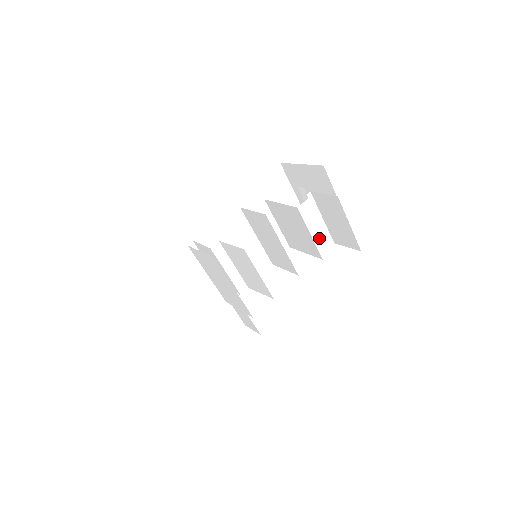
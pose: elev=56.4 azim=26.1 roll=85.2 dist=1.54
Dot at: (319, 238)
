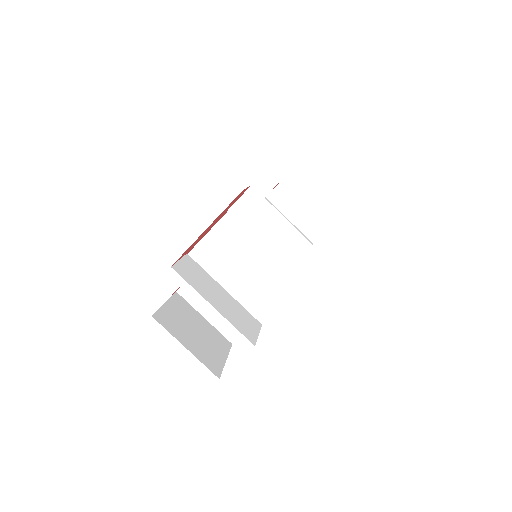
Dot at: occluded
